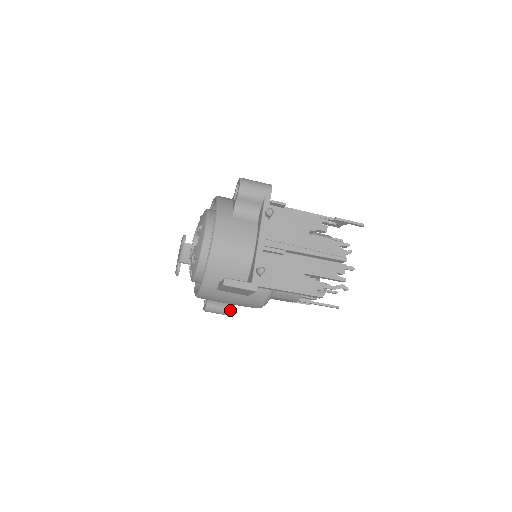
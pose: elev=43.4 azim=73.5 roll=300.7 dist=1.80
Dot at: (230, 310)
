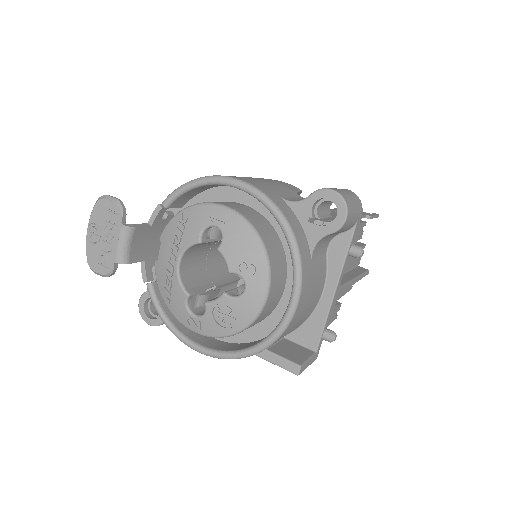
Dot at: occluded
